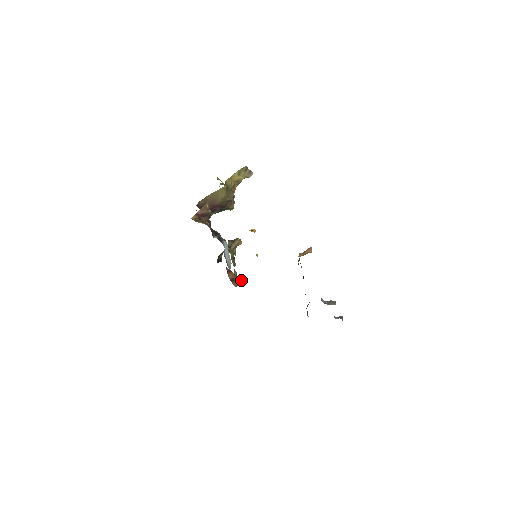
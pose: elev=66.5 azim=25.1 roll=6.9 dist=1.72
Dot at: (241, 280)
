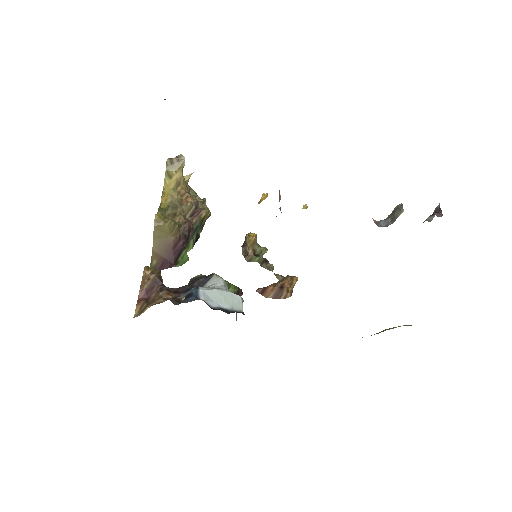
Dot at: (291, 279)
